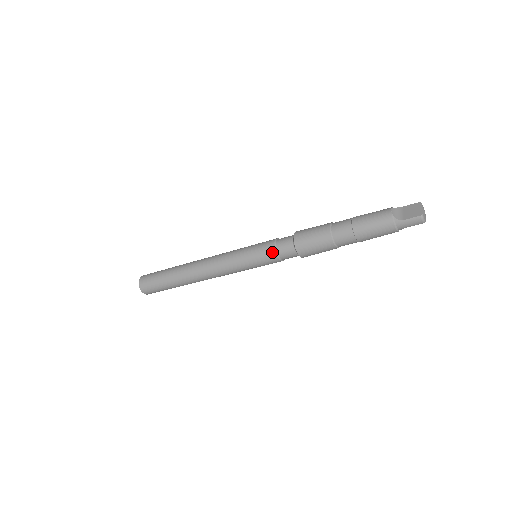
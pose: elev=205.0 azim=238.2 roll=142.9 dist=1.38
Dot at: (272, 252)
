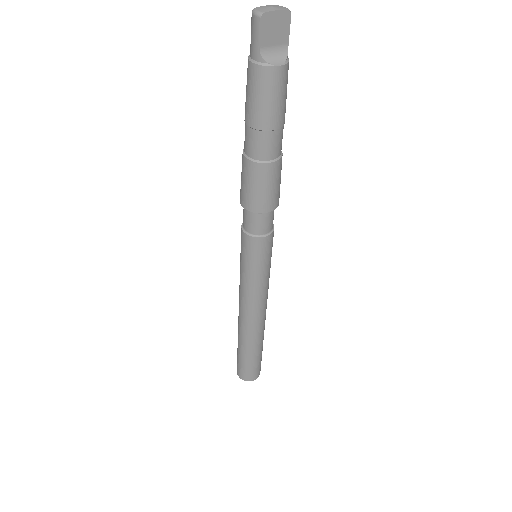
Dot at: (241, 228)
